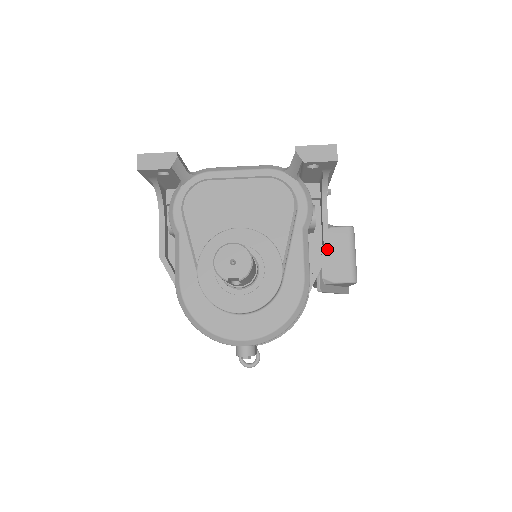
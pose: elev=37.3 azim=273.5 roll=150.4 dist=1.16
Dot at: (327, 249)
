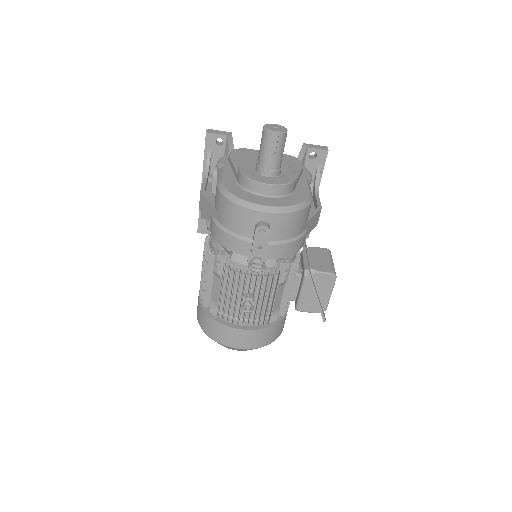
Dot at: (320, 207)
